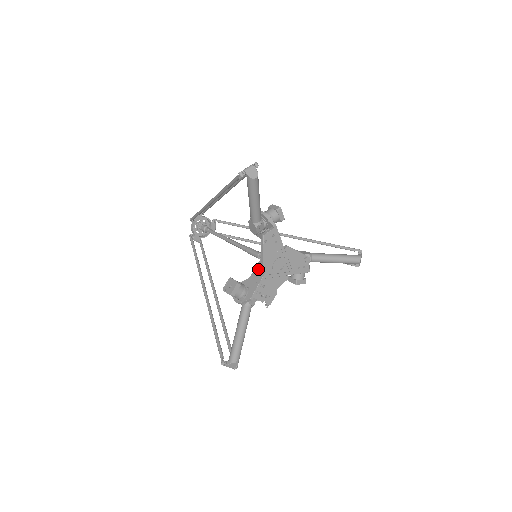
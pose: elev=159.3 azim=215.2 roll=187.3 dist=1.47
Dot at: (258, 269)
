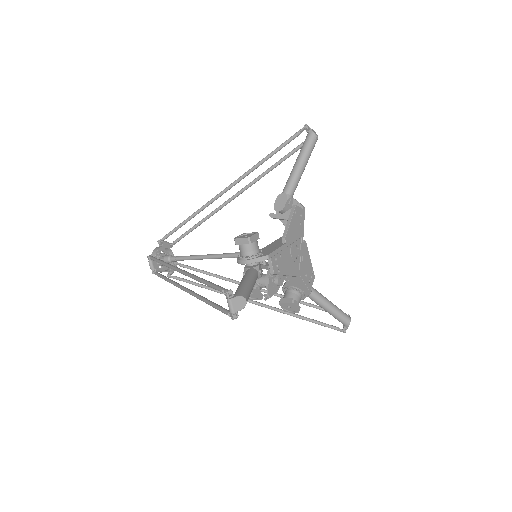
Dot at: (274, 244)
